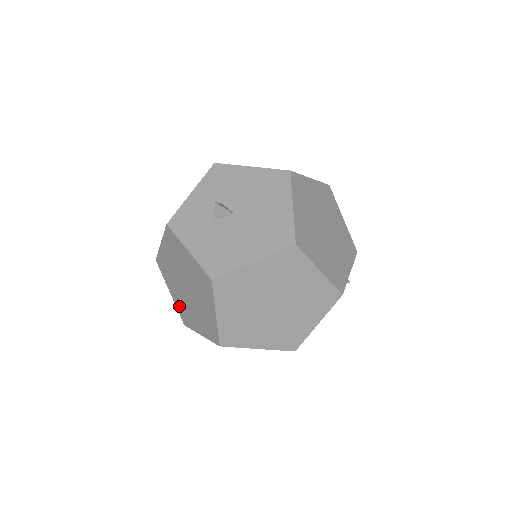
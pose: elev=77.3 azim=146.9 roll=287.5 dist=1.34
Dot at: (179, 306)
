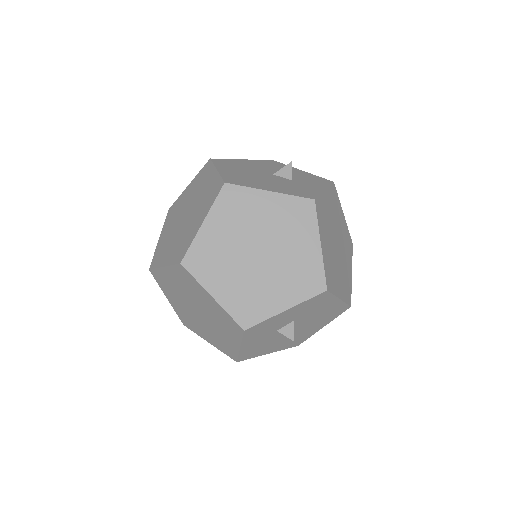
Dot at: (164, 277)
